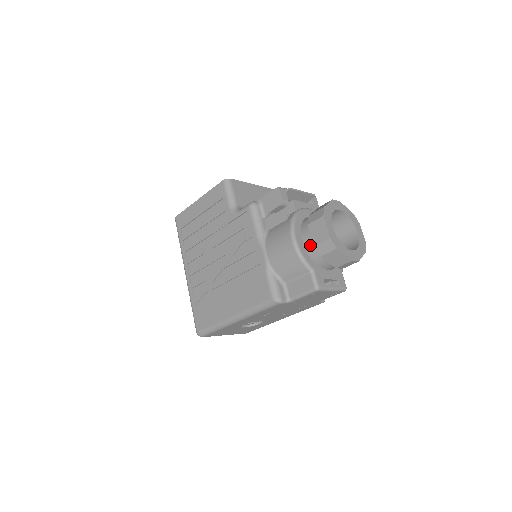
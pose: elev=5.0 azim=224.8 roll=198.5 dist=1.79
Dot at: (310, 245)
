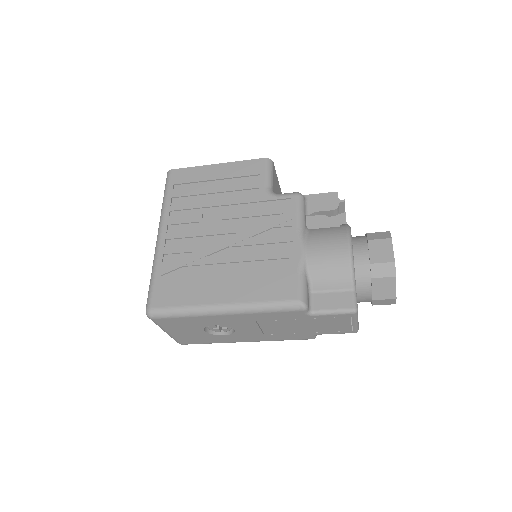
Dot at: (362, 262)
